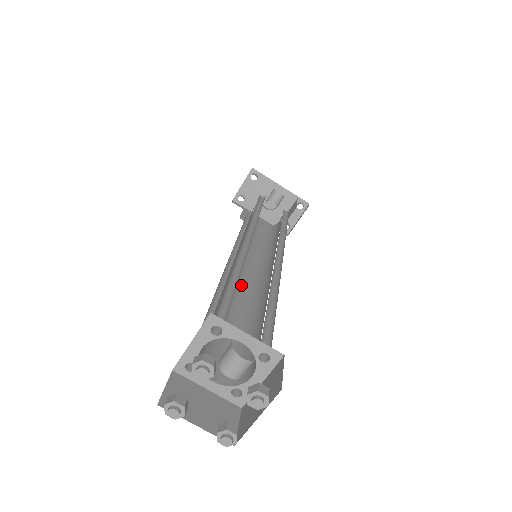
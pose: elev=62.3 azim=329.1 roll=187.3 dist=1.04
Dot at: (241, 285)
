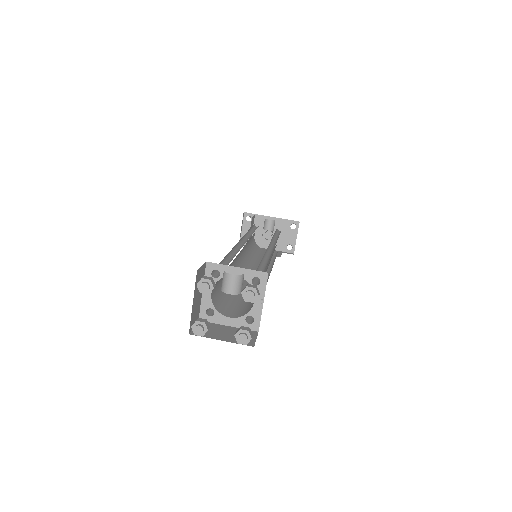
Dot at: occluded
